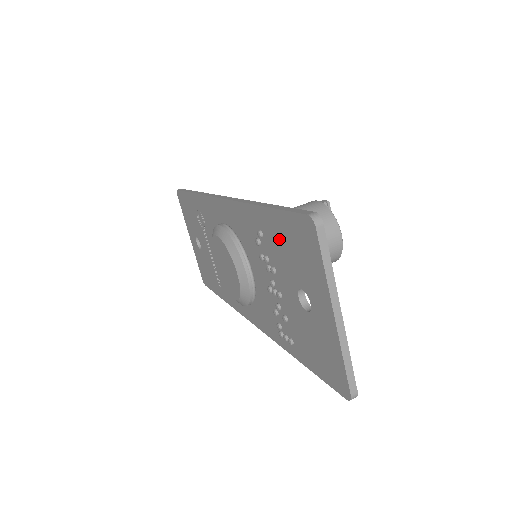
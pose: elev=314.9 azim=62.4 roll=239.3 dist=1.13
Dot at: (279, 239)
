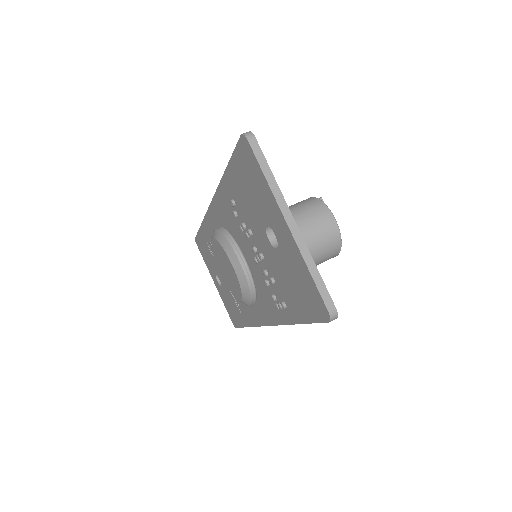
Dot at: (241, 190)
